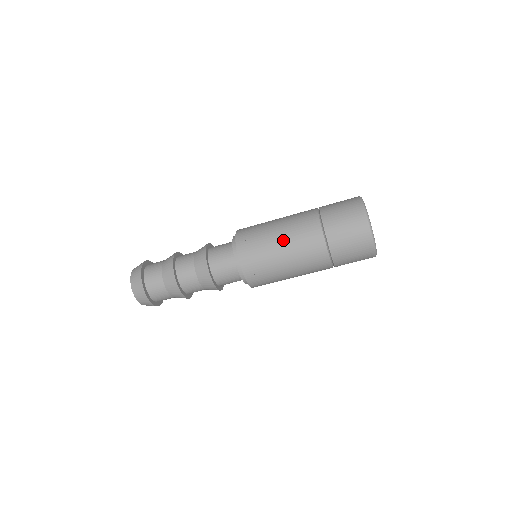
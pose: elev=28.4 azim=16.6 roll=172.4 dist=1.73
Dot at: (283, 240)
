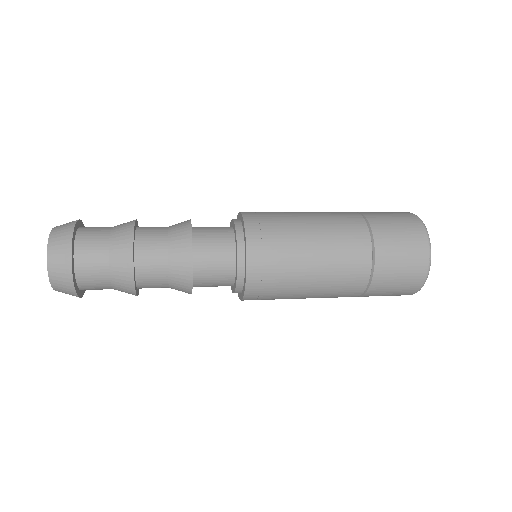
Dot at: (314, 286)
